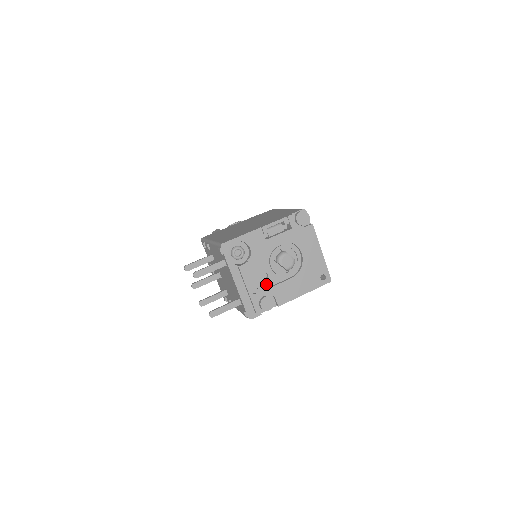
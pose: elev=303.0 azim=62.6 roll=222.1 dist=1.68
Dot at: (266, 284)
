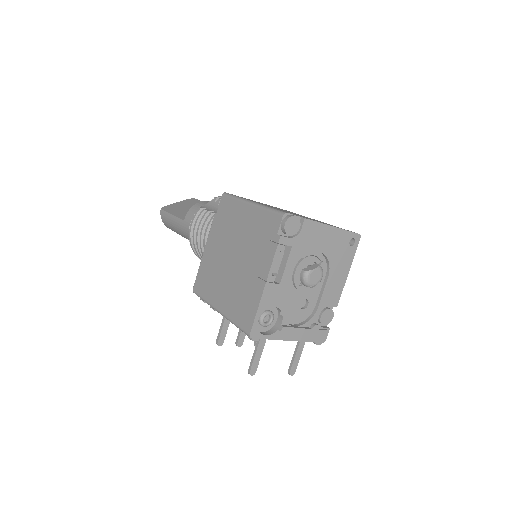
Dot at: (311, 306)
